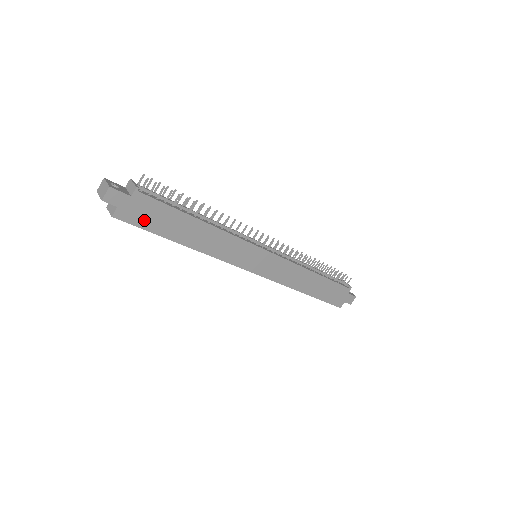
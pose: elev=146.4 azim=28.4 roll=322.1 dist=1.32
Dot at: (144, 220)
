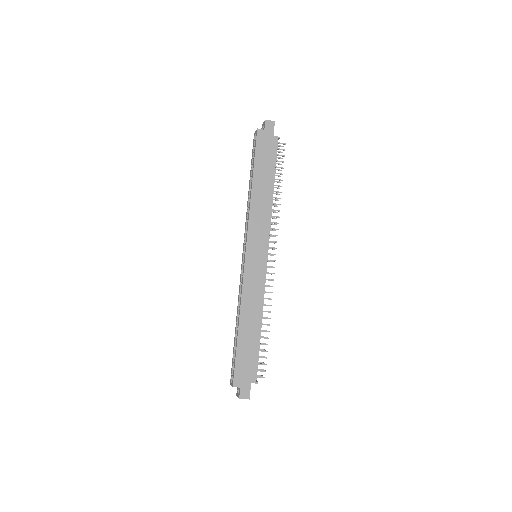
Dot at: (261, 149)
